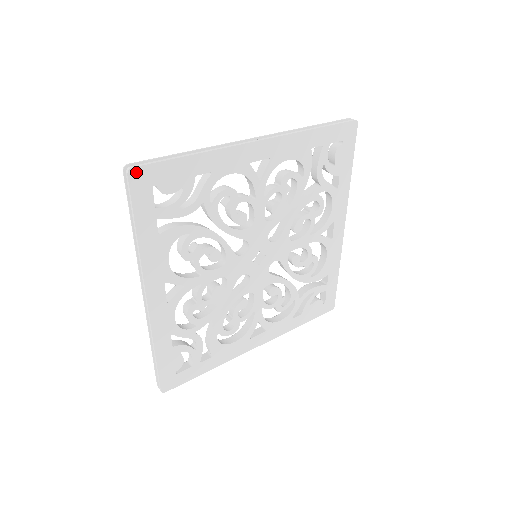
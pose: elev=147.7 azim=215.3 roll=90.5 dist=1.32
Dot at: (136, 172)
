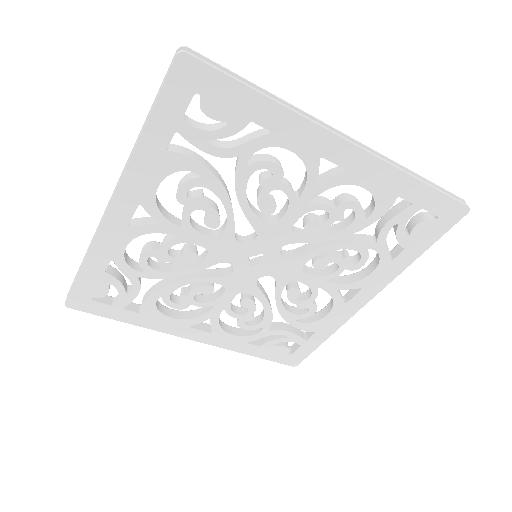
Dot at: (70, 303)
